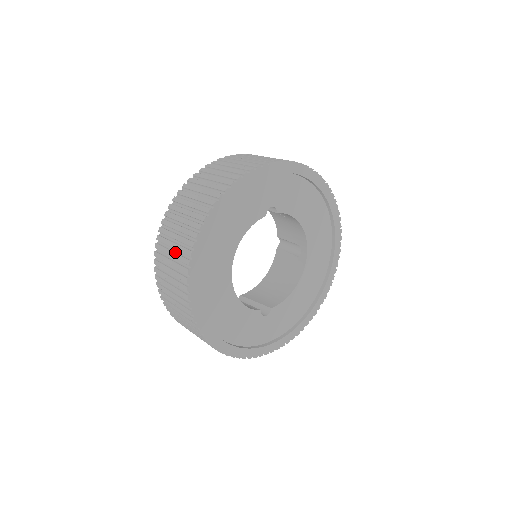
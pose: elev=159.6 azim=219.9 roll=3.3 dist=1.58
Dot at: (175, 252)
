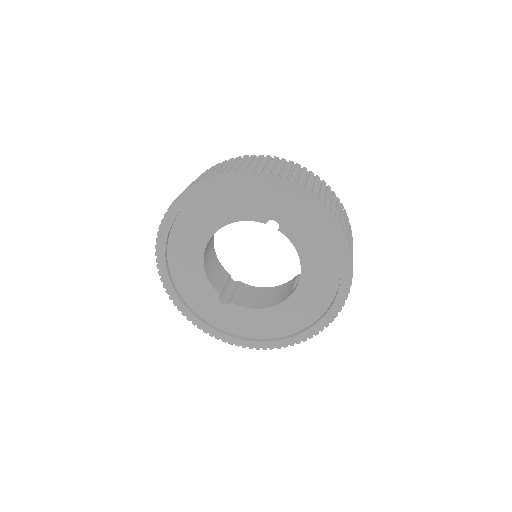
Dot at: occluded
